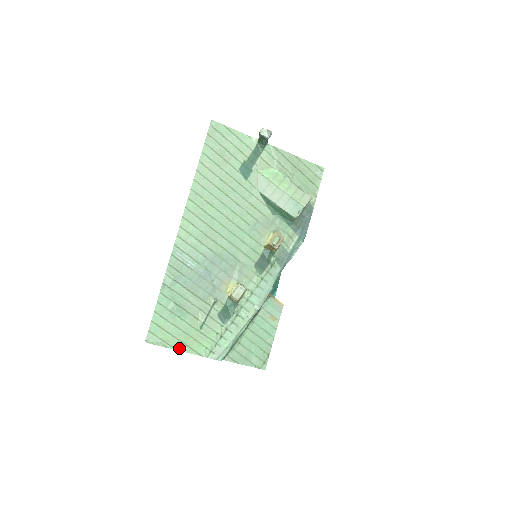
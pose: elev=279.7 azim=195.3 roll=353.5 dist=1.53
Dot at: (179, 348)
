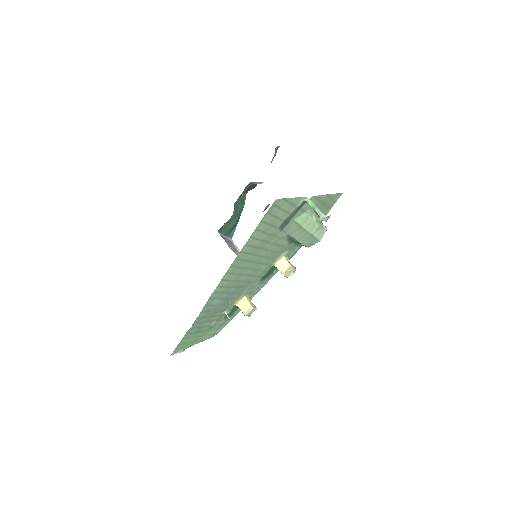
Dot at: (192, 345)
